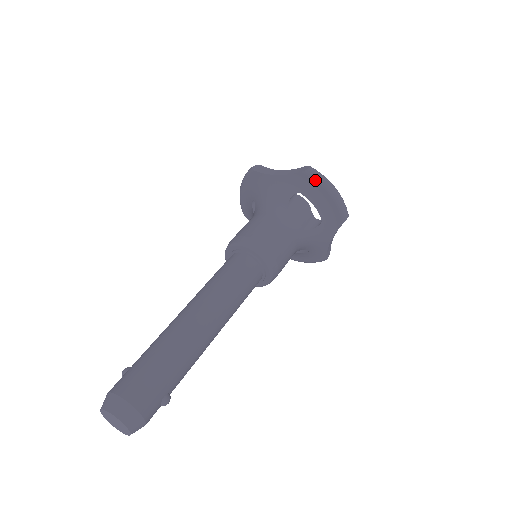
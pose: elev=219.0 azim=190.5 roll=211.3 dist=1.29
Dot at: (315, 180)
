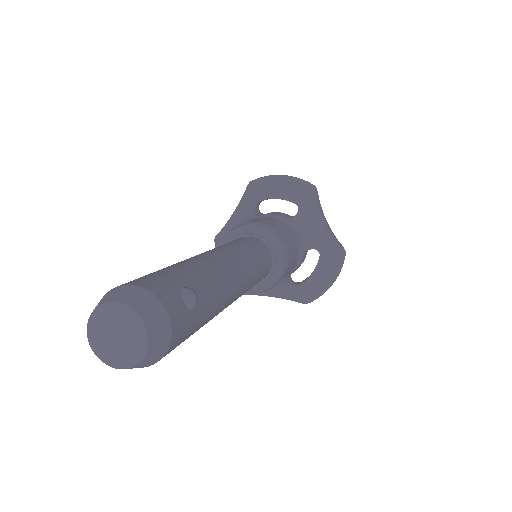
Dot at: (261, 181)
